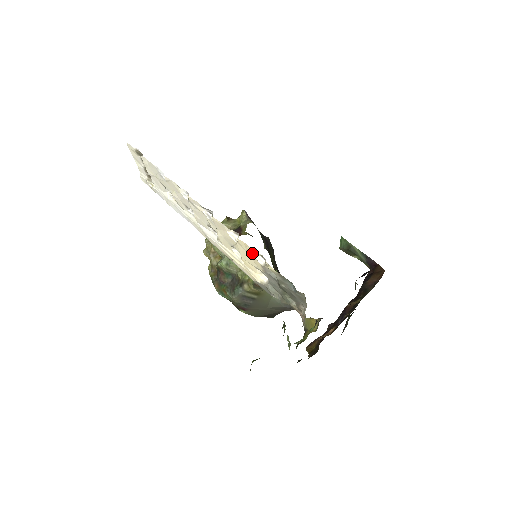
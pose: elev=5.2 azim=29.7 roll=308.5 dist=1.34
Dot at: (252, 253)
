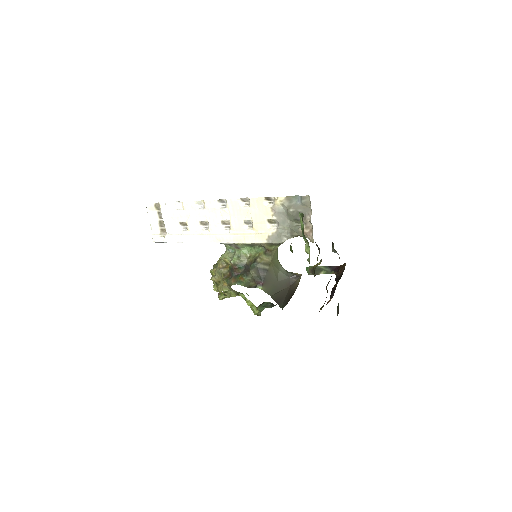
Dot at: (263, 204)
